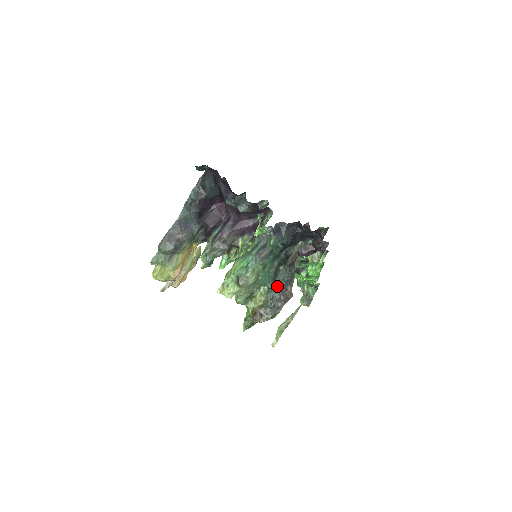
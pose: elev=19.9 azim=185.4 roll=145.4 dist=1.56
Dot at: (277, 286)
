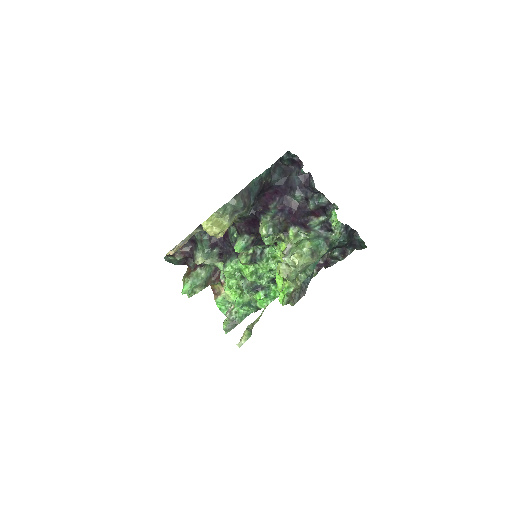
Dot at: (307, 278)
